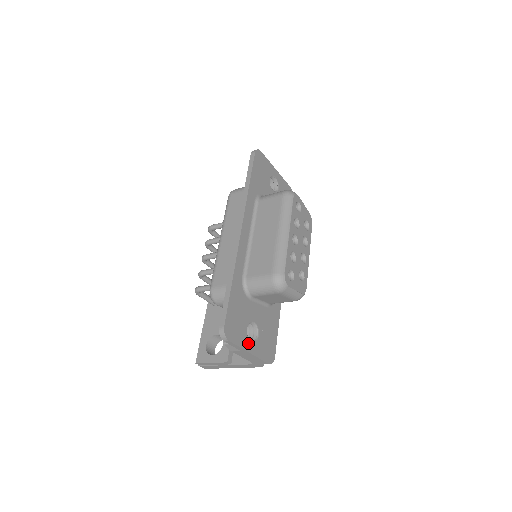
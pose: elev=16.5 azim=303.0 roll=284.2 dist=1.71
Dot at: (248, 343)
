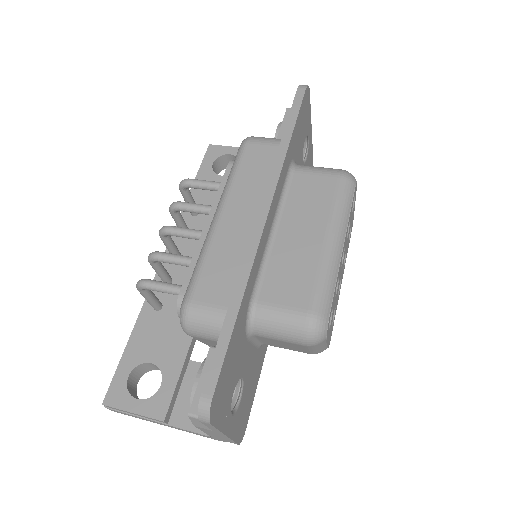
Dot at: (228, 418)
